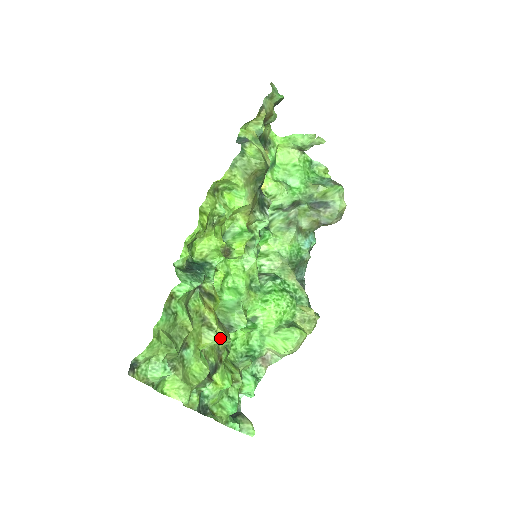
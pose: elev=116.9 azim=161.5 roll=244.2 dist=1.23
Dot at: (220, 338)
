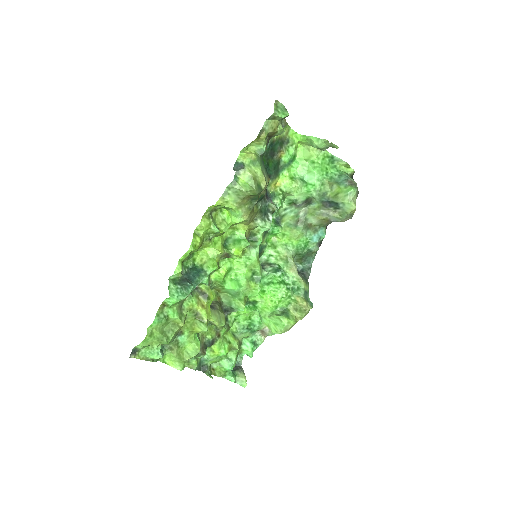
Dot at: (214, 324)
